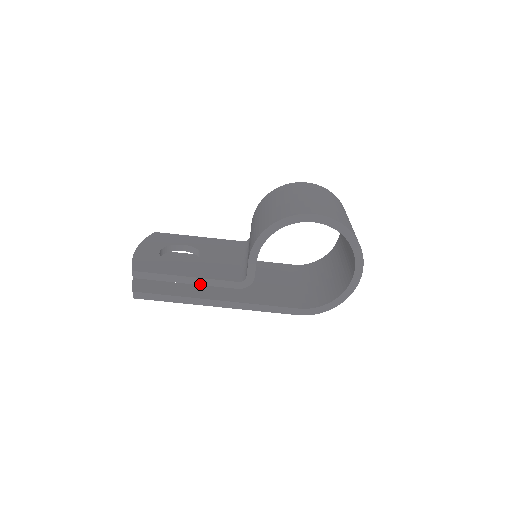
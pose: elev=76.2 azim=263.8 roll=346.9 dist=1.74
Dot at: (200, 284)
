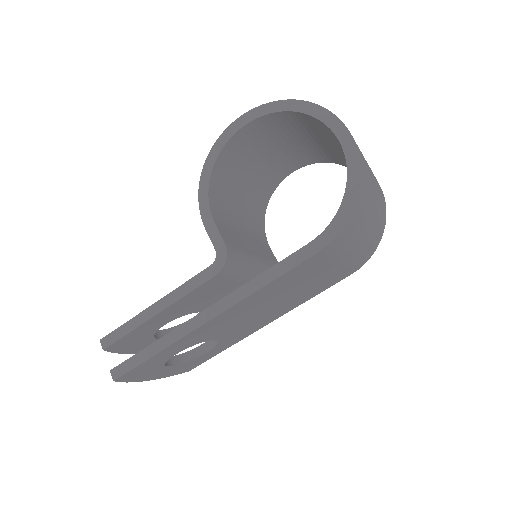
Dot at: (172, 303)
